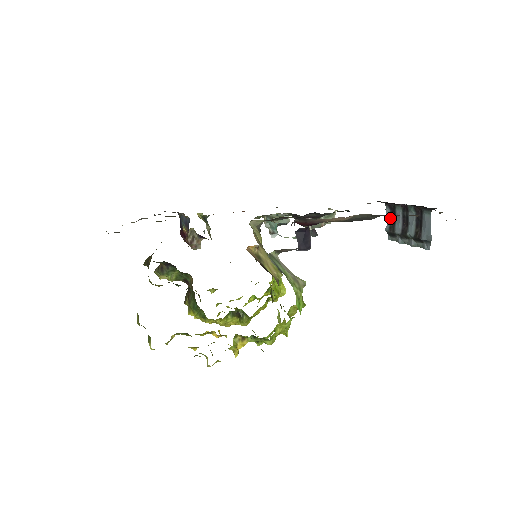
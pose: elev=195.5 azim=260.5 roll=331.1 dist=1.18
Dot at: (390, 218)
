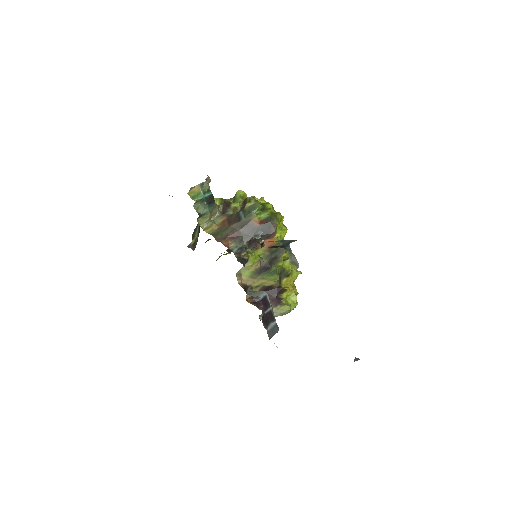
Dot at: occluded
